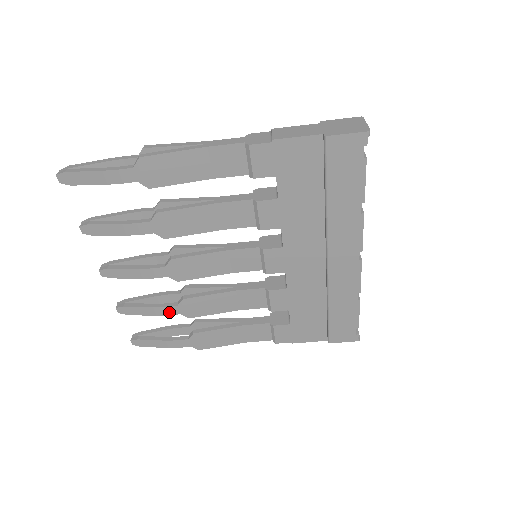
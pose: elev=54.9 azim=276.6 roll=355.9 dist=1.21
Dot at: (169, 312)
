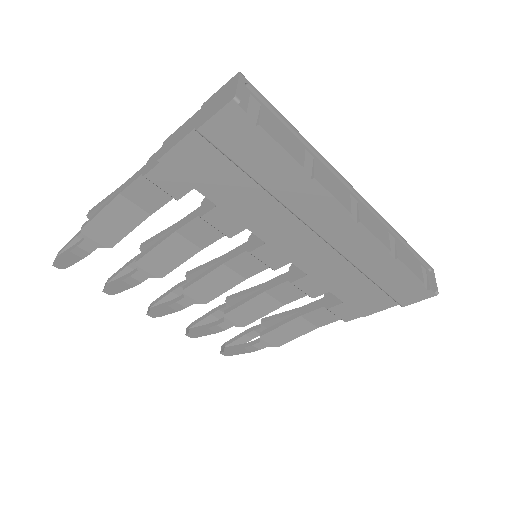
Dot at: (223, 328)
